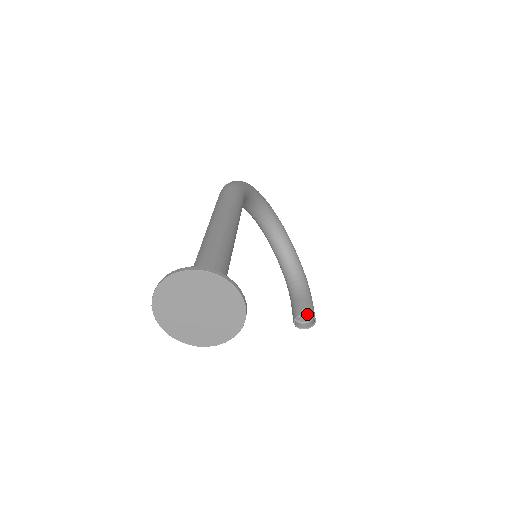
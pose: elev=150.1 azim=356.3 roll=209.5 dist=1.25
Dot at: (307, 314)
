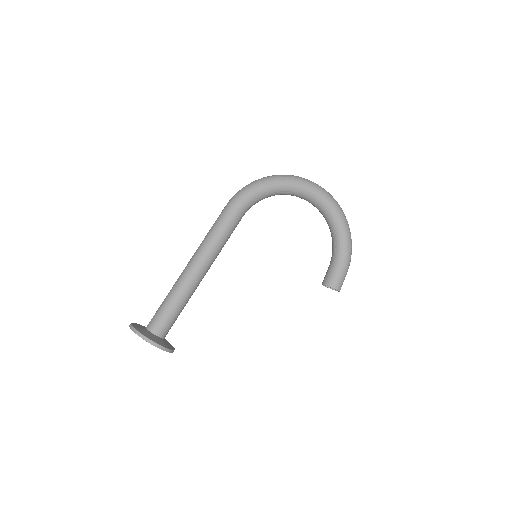
Dot at: occluded
